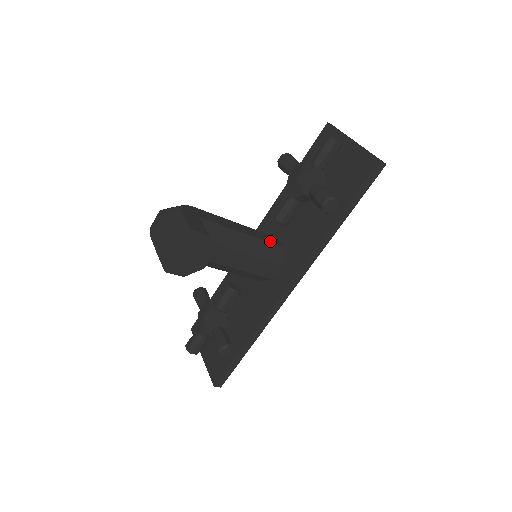
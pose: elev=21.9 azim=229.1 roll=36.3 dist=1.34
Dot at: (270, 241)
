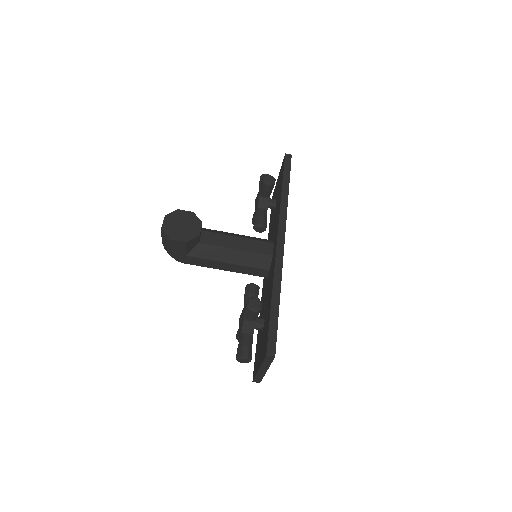
Dot at: occluded
